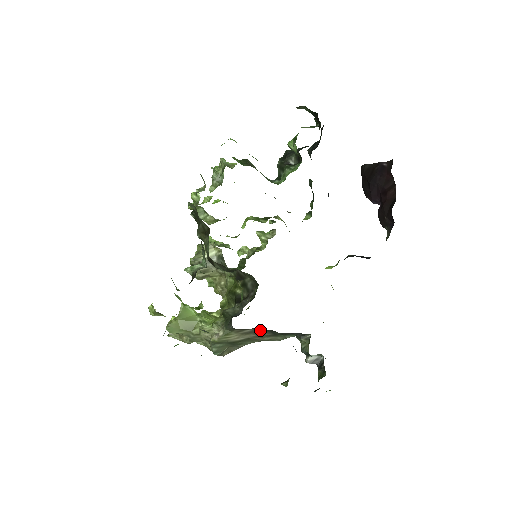
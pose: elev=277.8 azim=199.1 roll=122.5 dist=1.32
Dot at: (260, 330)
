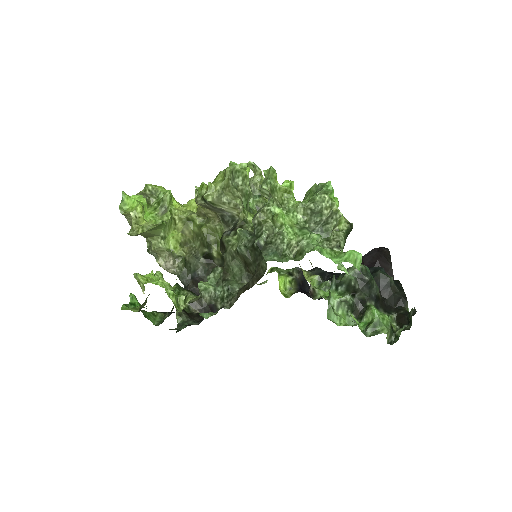
Dot at: occluded
